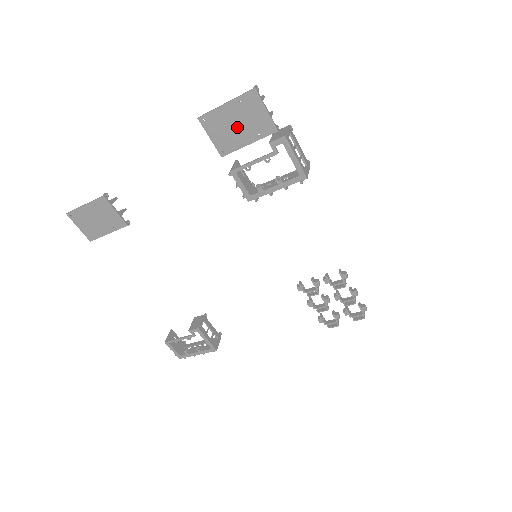
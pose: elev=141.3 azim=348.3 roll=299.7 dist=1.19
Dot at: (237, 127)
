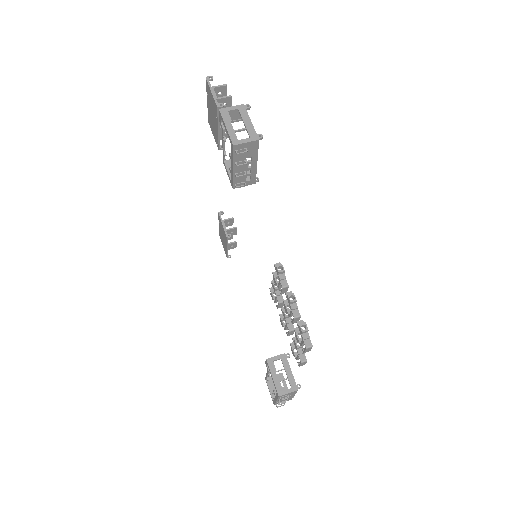
Dot at: (213, 118)
